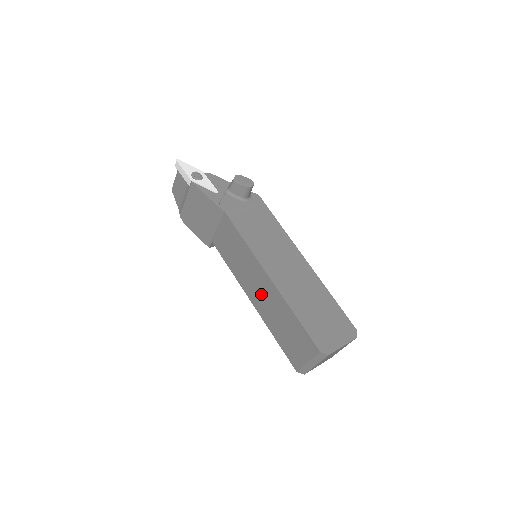
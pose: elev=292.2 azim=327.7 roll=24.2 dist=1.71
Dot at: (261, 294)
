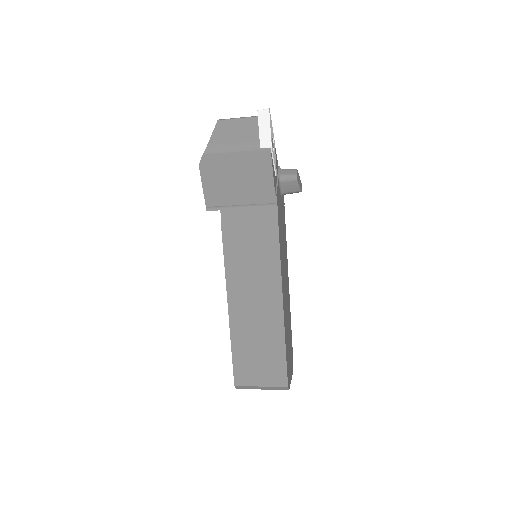
Dot at: (253, 304)
